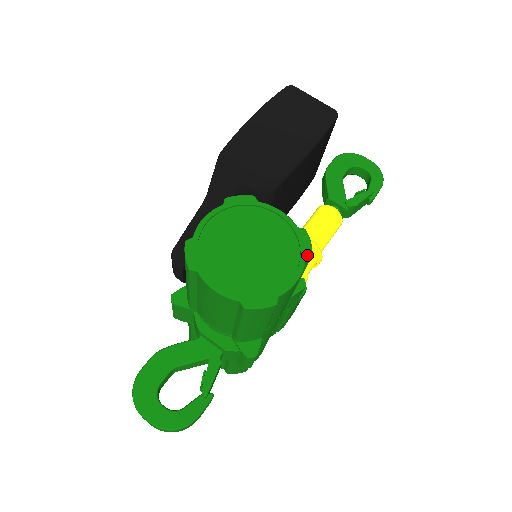
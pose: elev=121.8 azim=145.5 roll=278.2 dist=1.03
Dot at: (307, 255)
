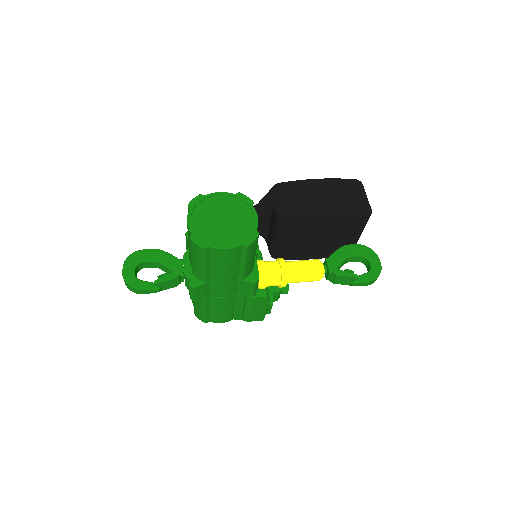
Dot at: (245, 243)
